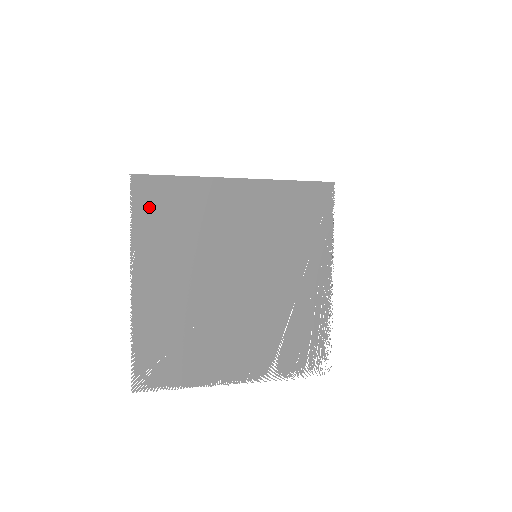
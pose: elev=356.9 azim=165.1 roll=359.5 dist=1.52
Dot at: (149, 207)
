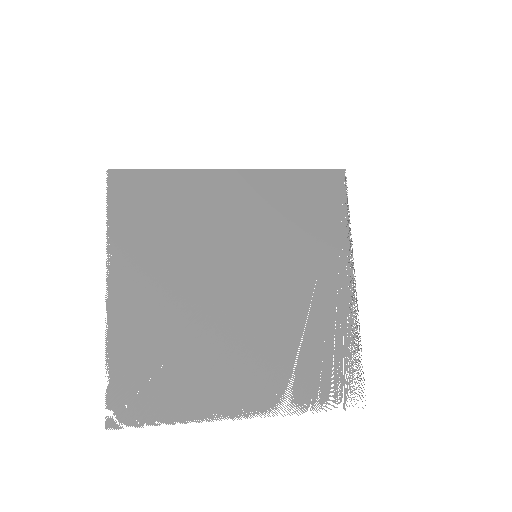
Dot at: (128, 204)
